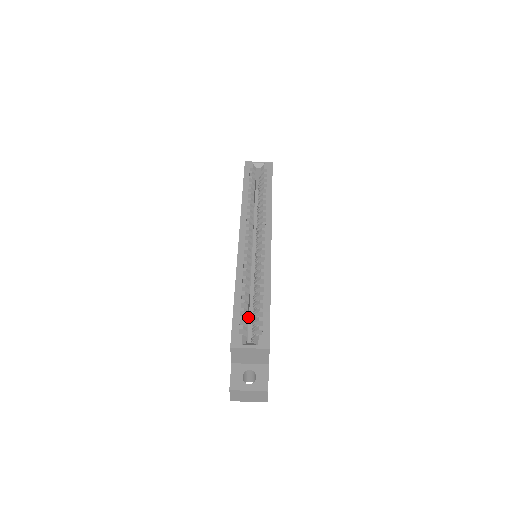
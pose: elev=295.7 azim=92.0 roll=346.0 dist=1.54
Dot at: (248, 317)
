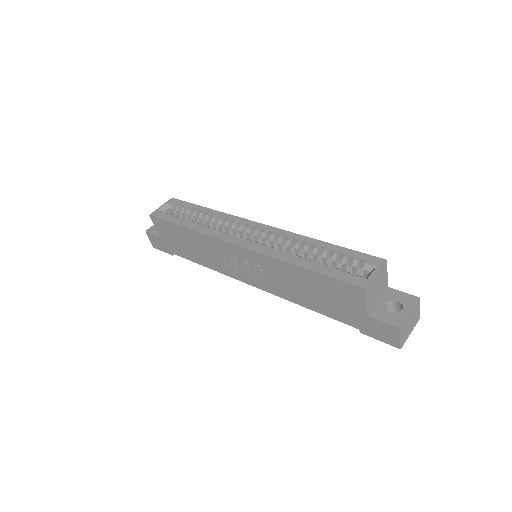
Dot at: occluded
